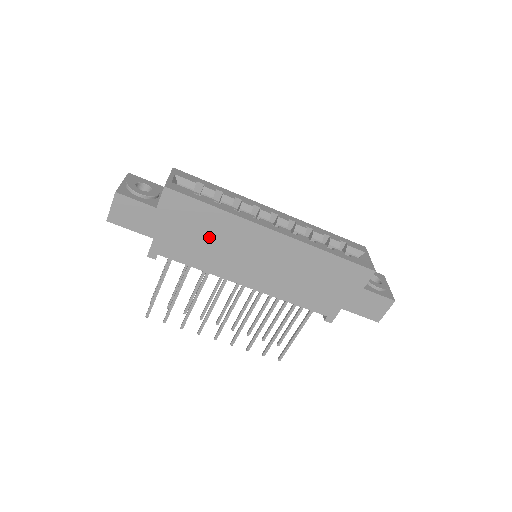
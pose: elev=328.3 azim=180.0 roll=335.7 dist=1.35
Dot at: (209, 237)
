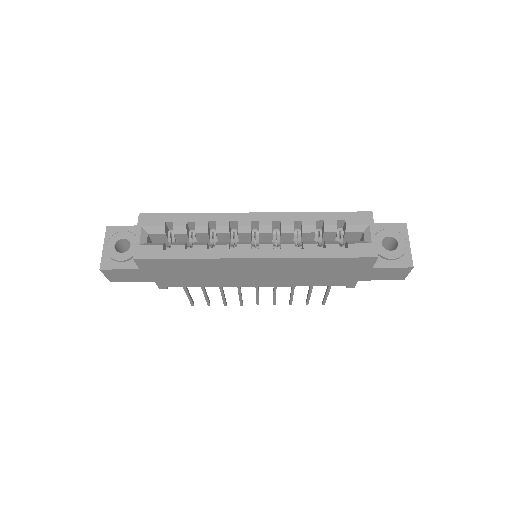
Dot at: (198, 272)
